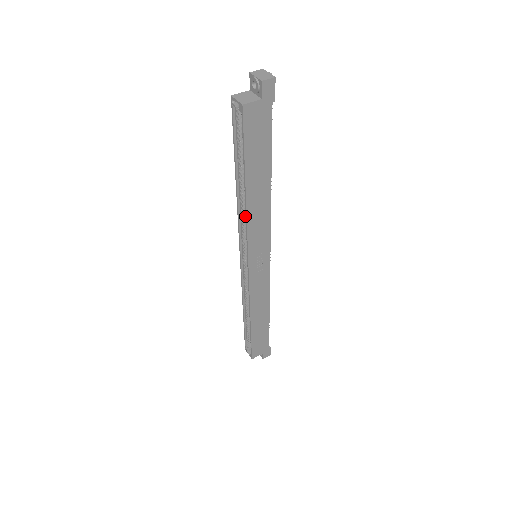
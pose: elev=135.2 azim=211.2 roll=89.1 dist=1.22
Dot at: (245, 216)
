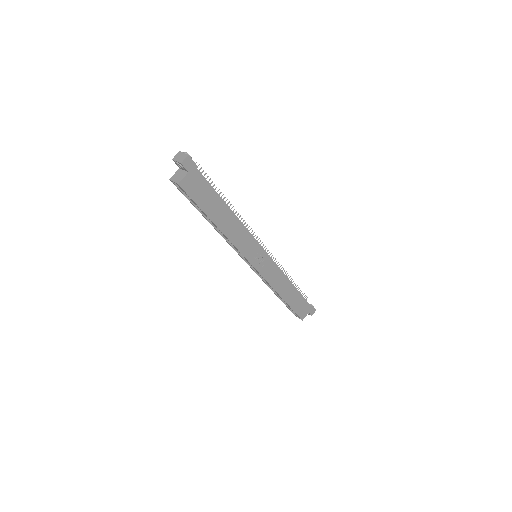
Dot at: occluded
